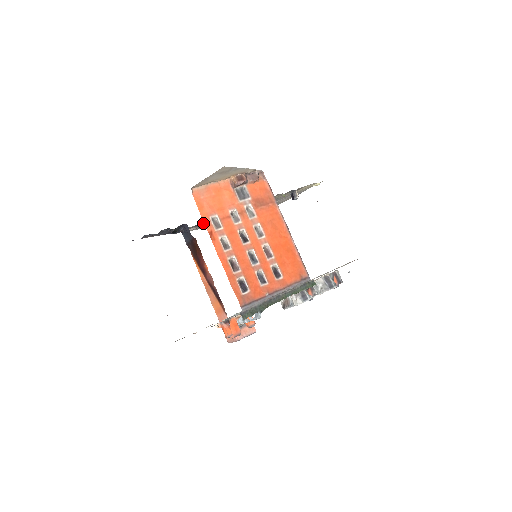
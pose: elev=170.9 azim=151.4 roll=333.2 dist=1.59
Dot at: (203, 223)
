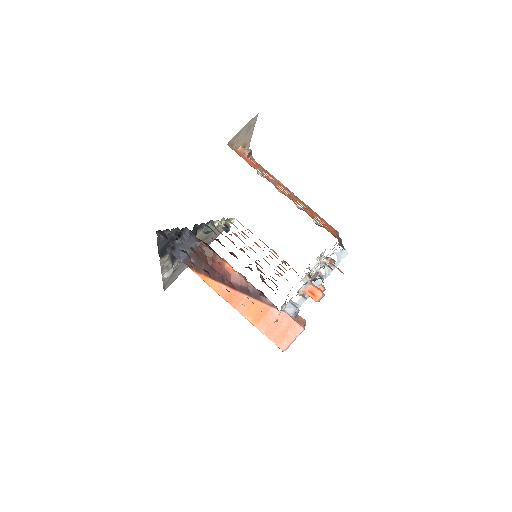
Dot at: occluded
